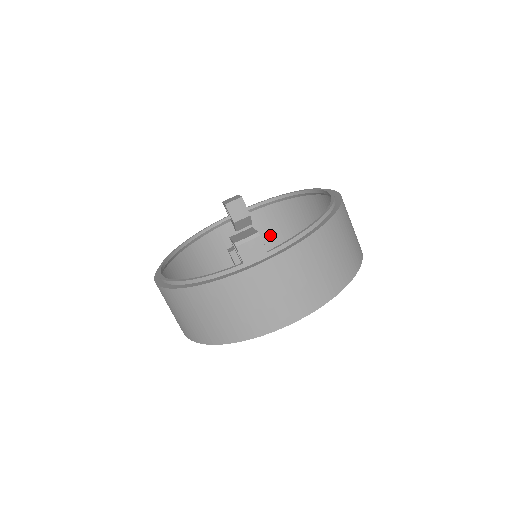
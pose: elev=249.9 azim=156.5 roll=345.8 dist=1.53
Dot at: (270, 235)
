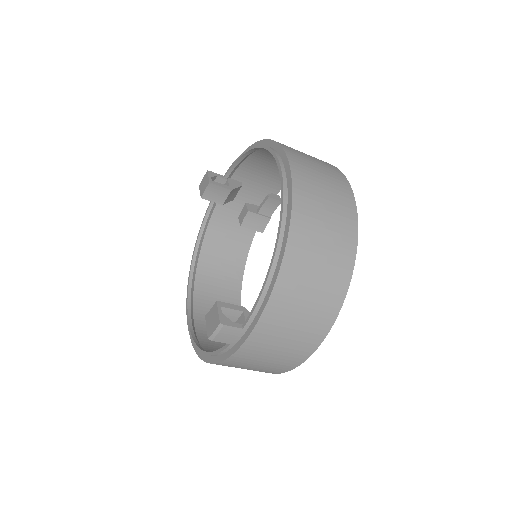
Dot at: (268, 180)
